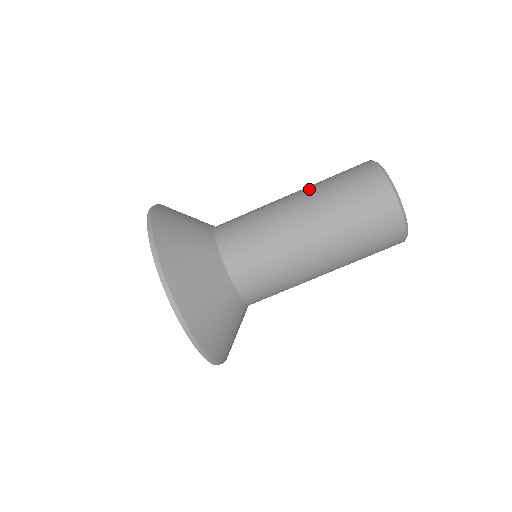
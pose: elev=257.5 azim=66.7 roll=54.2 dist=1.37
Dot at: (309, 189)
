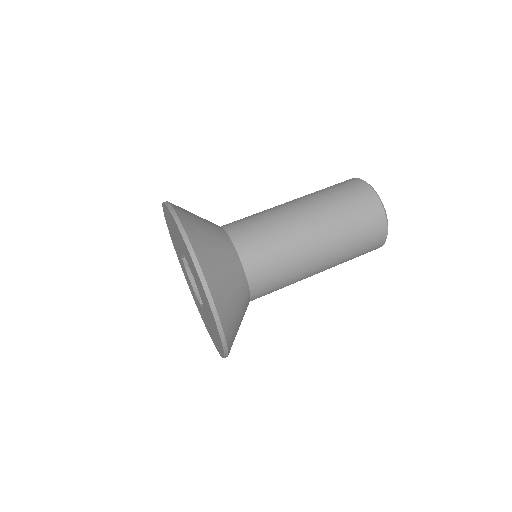
Dot at: (306, 196)
